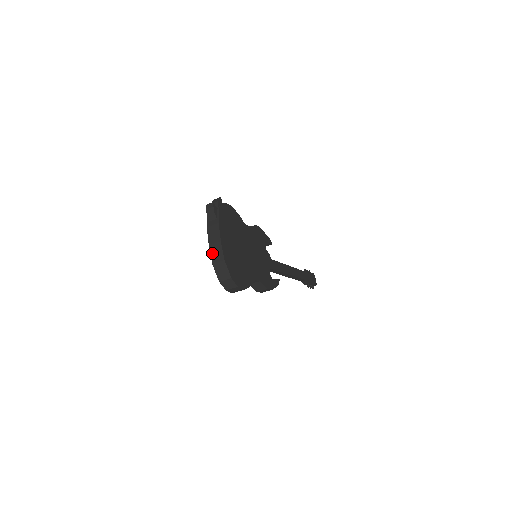
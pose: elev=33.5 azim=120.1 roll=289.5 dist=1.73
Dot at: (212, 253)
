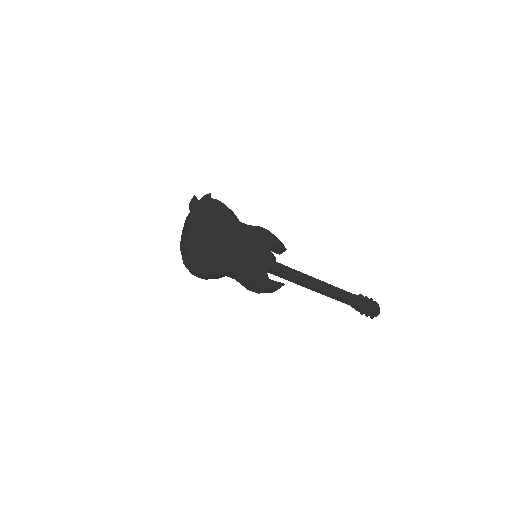
Dot at: (182, 237)
